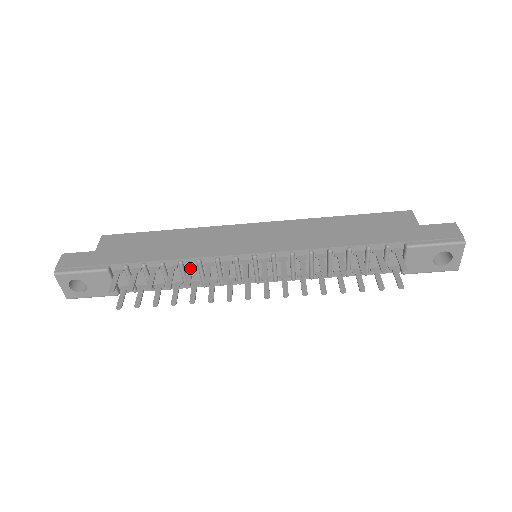
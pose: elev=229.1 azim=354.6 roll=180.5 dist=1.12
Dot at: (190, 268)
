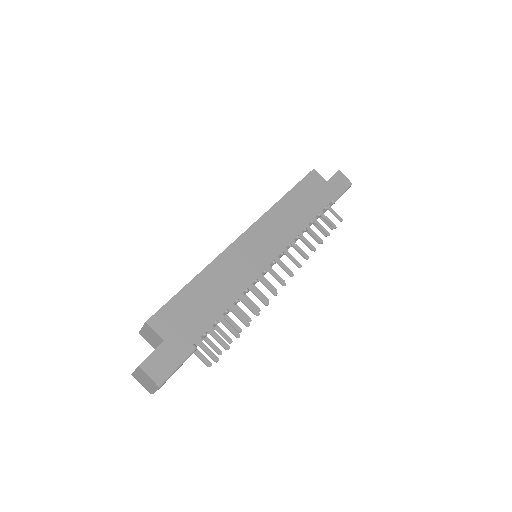
Dot at: (244, 300)
